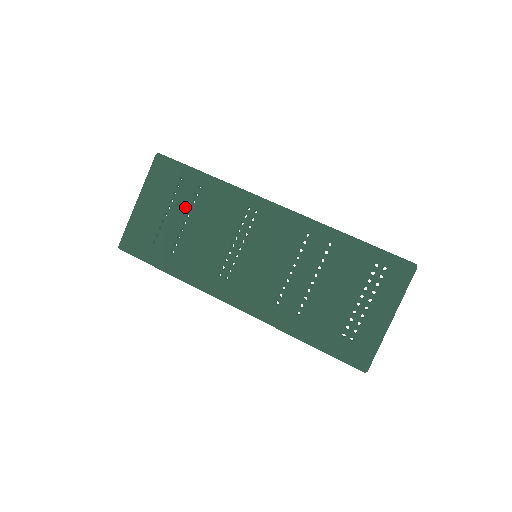
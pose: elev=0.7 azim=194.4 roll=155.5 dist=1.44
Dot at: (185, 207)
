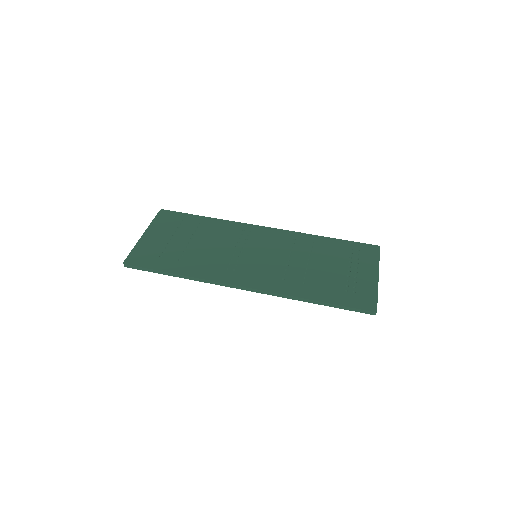
Dot at: (189, 234)
